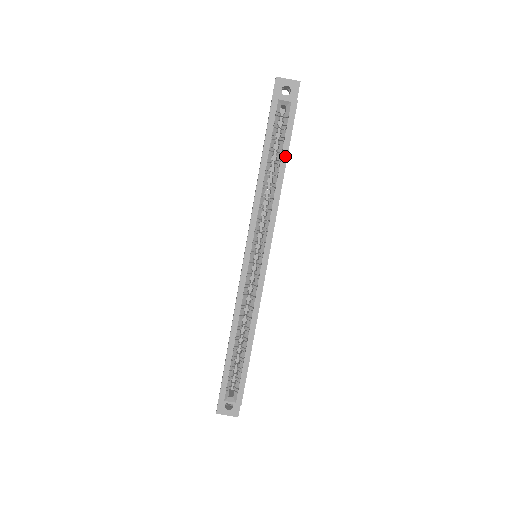
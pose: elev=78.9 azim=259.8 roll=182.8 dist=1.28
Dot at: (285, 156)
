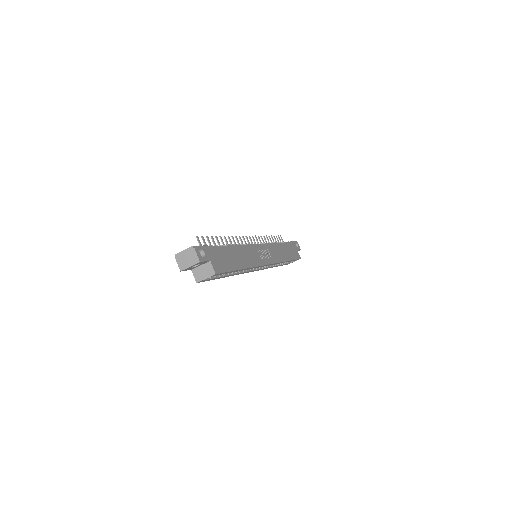
Dot at: (235, 271)
